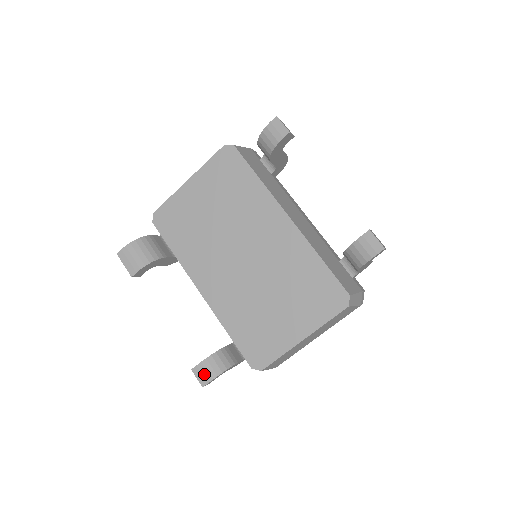
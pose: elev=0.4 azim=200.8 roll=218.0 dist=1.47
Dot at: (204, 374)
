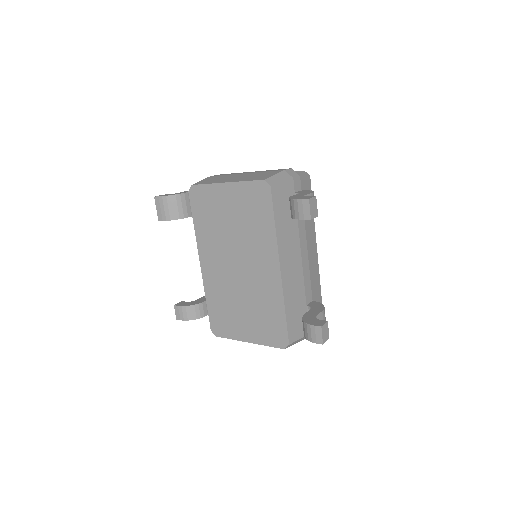
Dot at: (180, 314)
